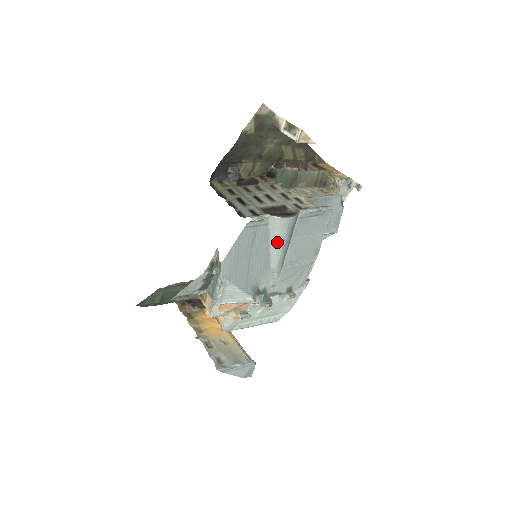
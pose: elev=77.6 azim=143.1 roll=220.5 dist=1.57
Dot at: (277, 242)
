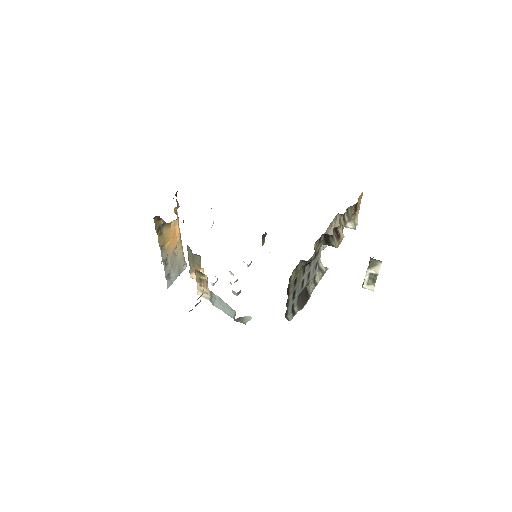
Dot at: occluded
